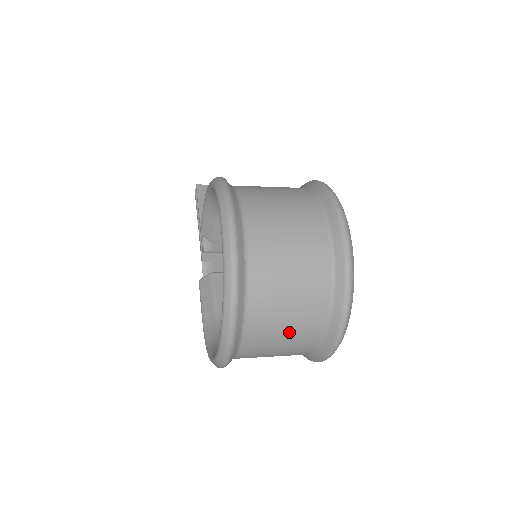
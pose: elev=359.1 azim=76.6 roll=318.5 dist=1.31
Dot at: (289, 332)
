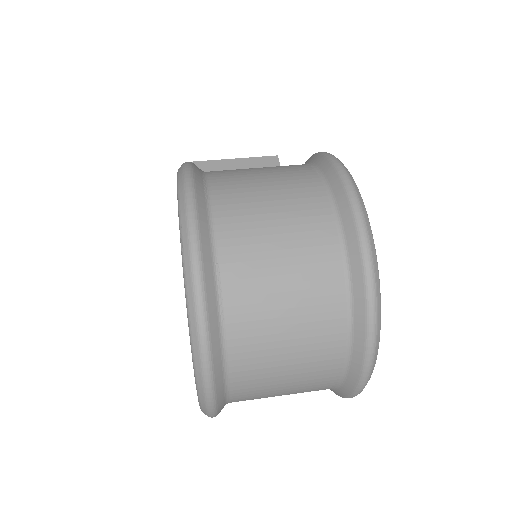
Dot at: (293, 375)
